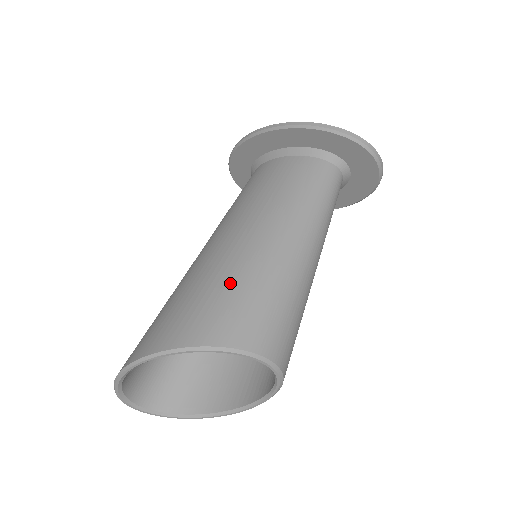
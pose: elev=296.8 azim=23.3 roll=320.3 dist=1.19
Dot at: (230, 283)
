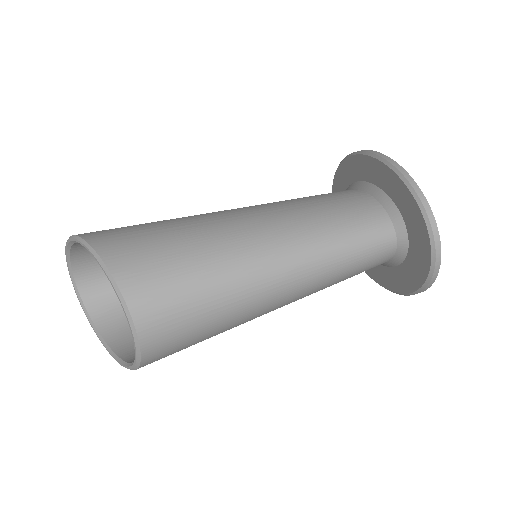
Dot at: (177, 233)
